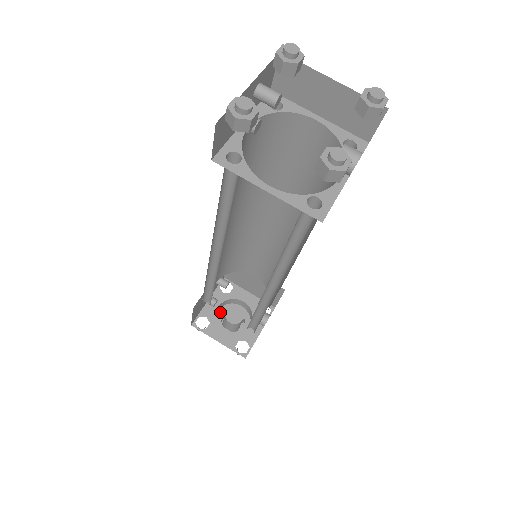
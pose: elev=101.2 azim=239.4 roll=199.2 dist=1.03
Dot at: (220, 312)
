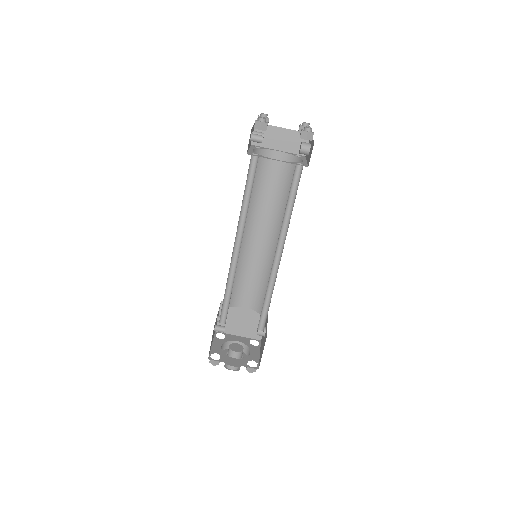
Dot at: occluded
